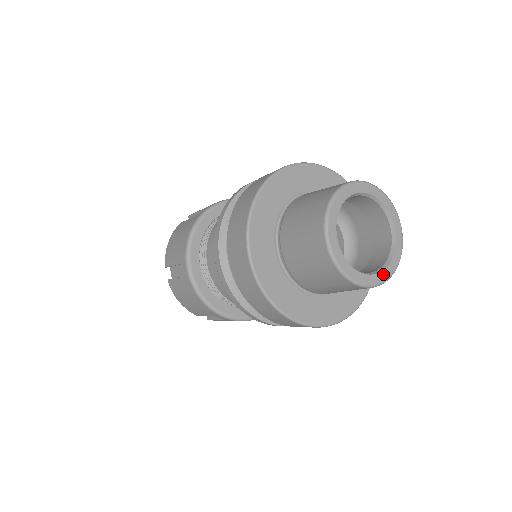
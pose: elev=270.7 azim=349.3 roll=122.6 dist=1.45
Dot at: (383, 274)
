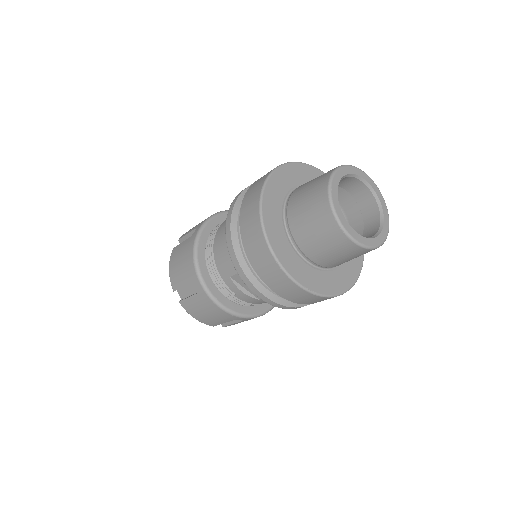
Dot at: (360, 237)
